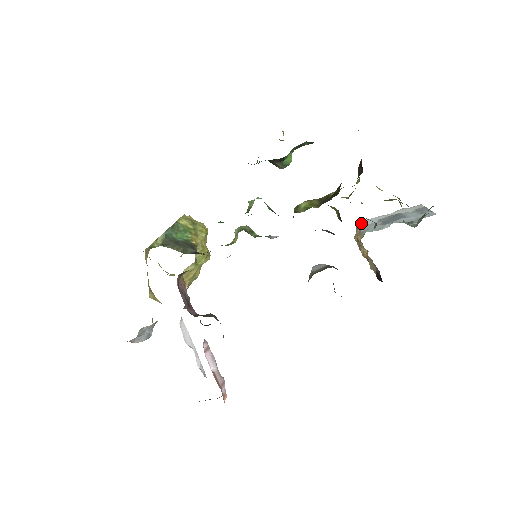
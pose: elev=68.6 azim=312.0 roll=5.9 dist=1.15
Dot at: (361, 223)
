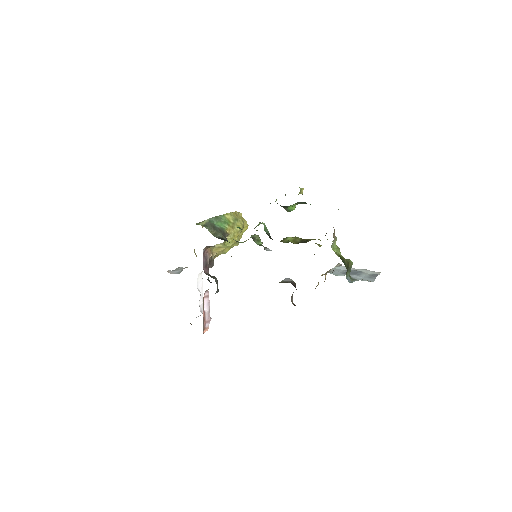
Dot at: (336, 266)
